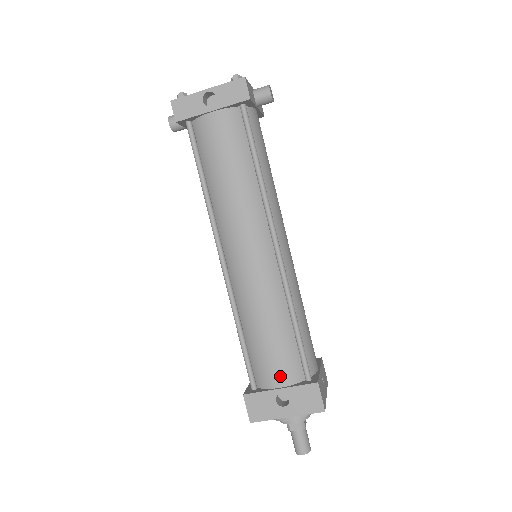
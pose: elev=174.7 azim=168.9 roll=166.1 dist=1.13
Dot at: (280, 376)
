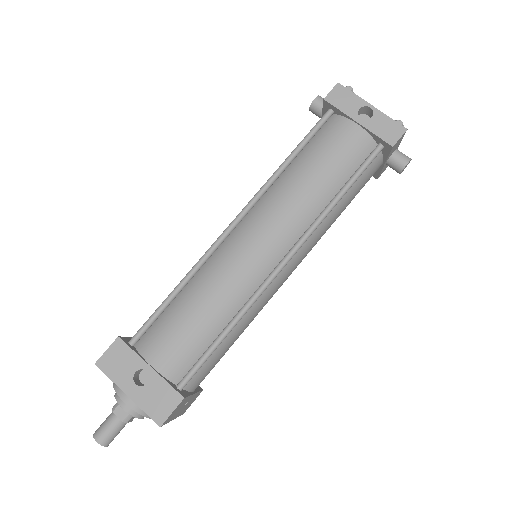
Dot at: (163, 358)
